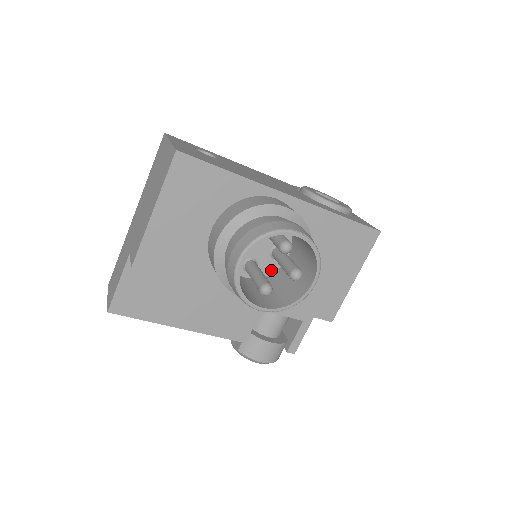
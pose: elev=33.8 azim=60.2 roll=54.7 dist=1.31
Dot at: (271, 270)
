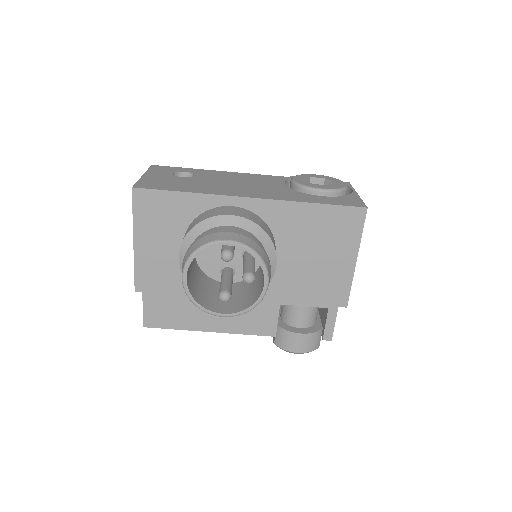
Dot at: occluded
